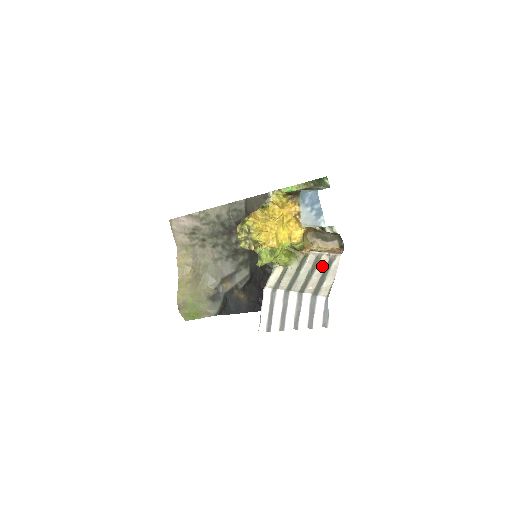
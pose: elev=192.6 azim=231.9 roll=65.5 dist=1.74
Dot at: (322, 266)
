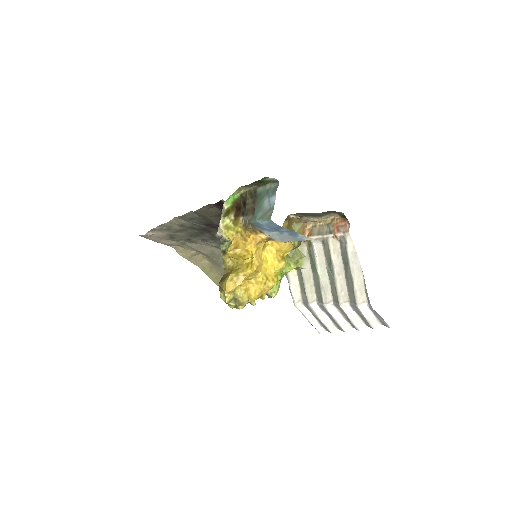
Dot at: (337, 257)
